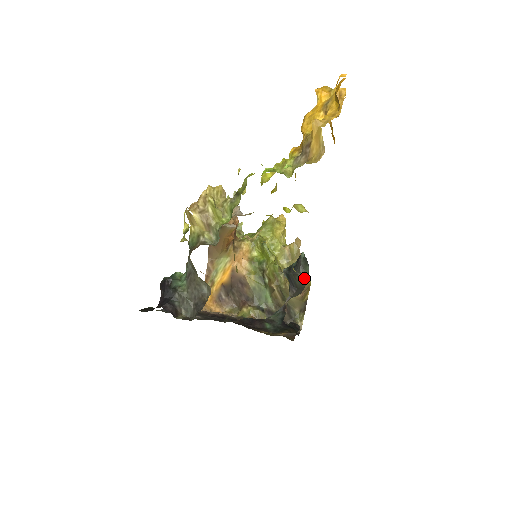
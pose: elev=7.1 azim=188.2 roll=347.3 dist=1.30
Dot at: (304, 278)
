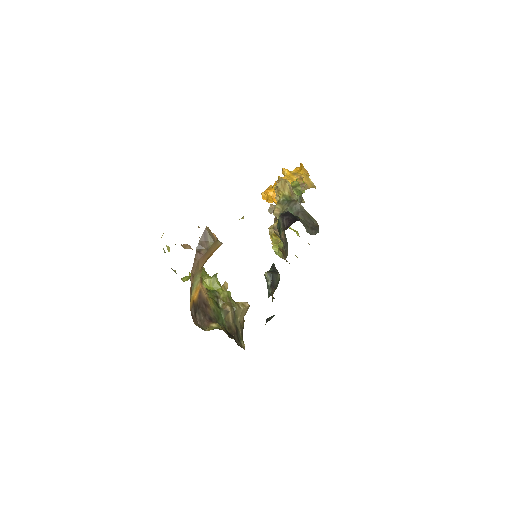
Dot at: (279, 279)
